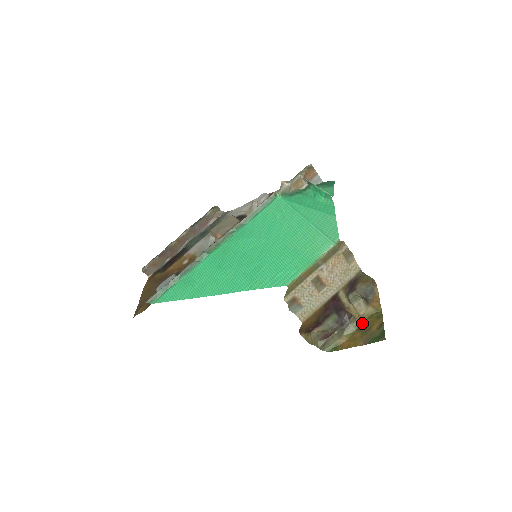
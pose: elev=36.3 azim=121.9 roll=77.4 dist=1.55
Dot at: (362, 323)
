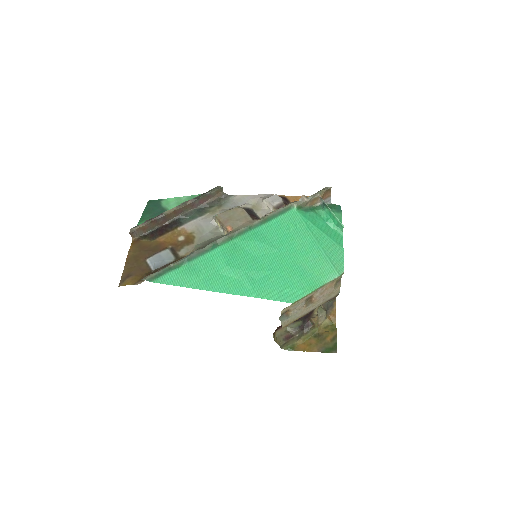
Dot at: (318, 331)
